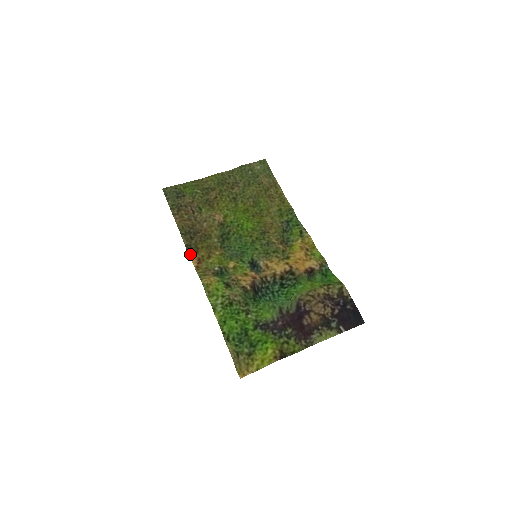
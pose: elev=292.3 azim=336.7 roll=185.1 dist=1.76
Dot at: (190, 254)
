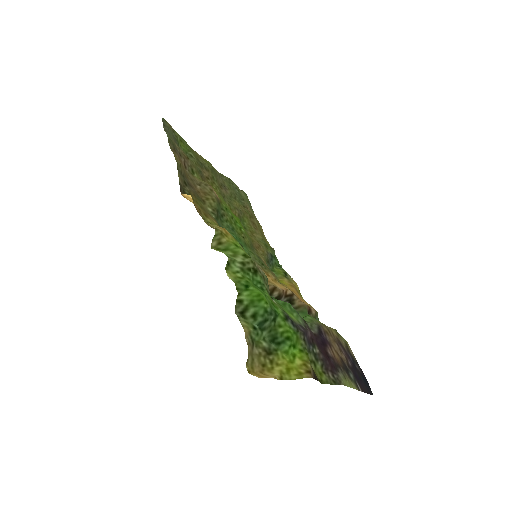
Dot at: (184, 195)
